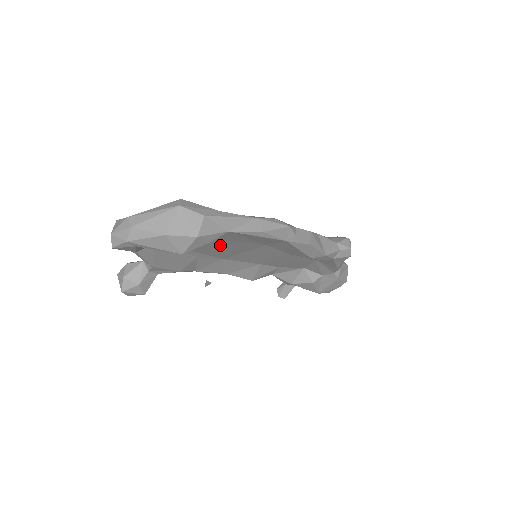
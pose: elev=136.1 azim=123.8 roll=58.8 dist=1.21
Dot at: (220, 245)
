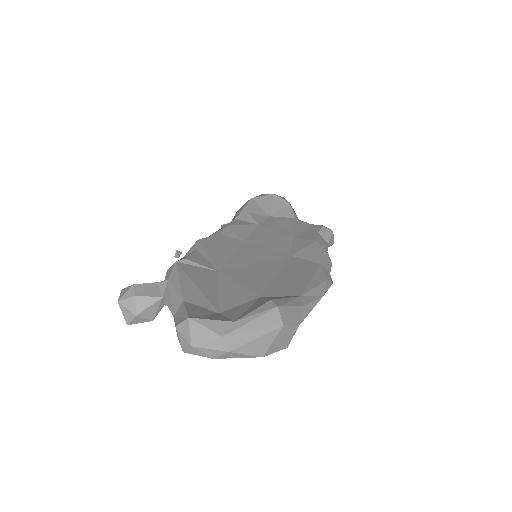
Dot at: occluded
